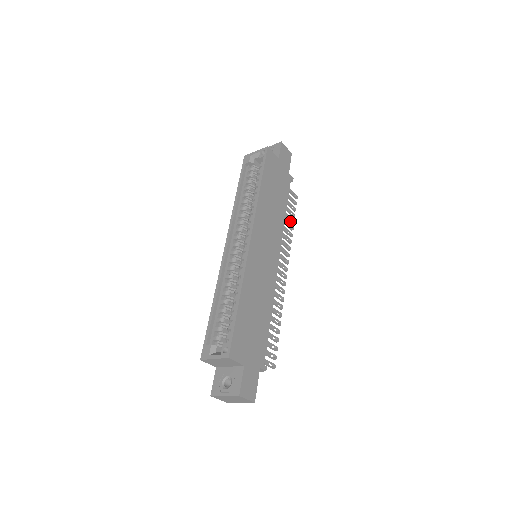
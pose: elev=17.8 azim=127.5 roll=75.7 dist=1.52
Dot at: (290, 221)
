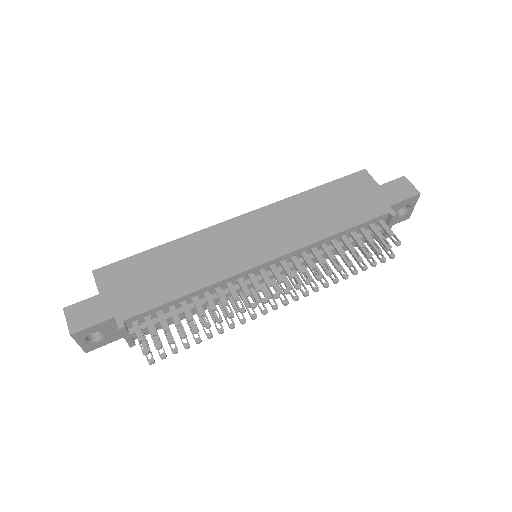
Dot at: (354, 256)
